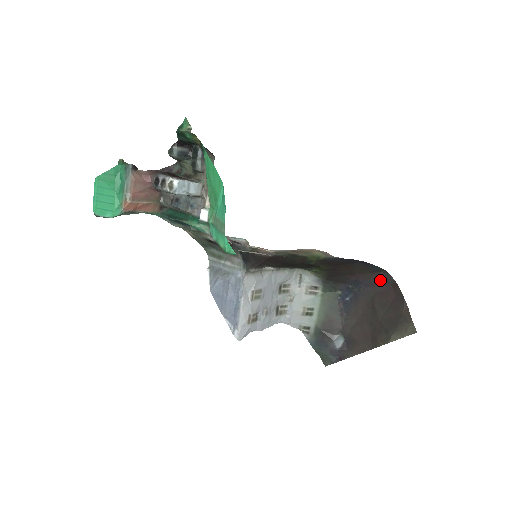
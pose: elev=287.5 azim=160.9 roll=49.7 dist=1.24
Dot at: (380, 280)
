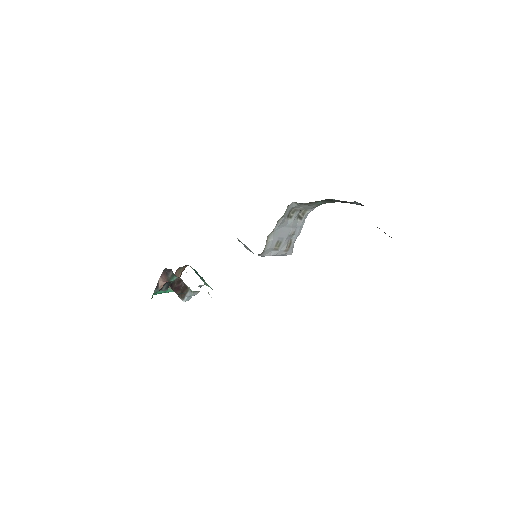
Dot at: occluded
